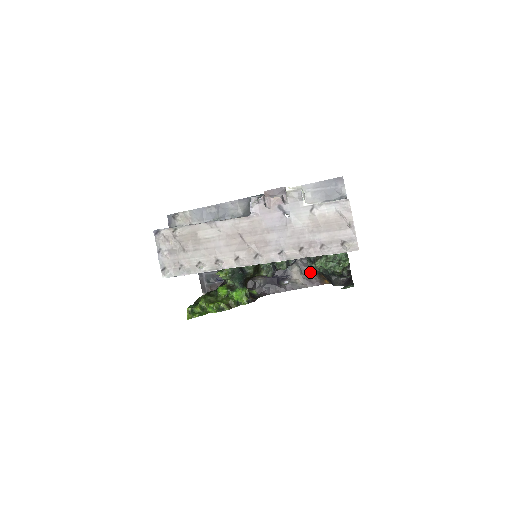
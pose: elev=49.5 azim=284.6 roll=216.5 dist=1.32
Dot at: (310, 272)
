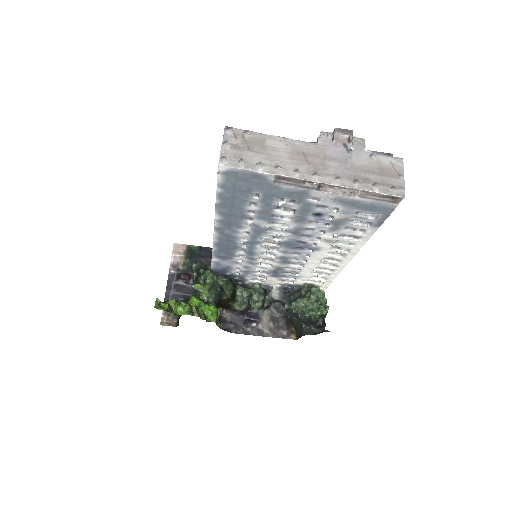
Dot at: (279, 323)
